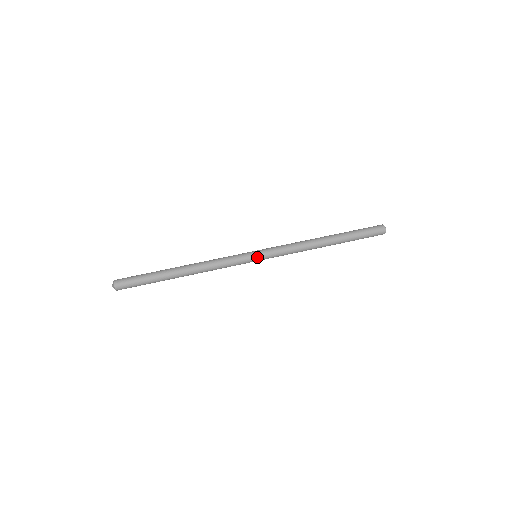
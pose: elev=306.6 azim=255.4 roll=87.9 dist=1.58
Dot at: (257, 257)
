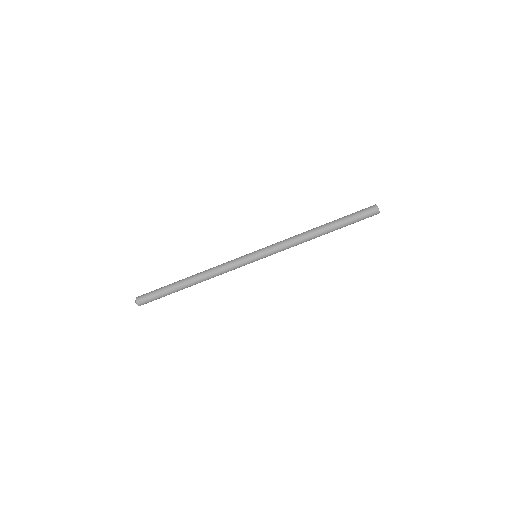
Dot at: (257, 259)
